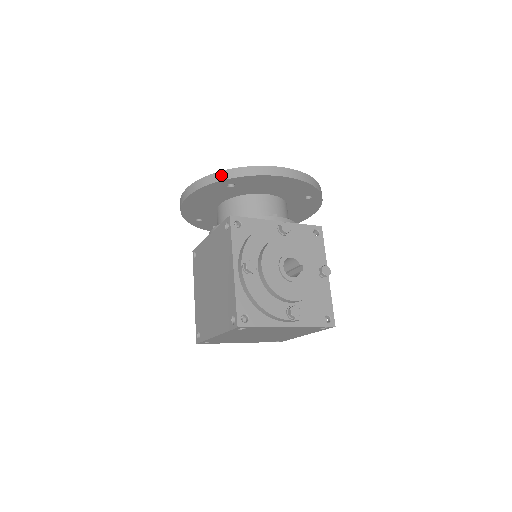
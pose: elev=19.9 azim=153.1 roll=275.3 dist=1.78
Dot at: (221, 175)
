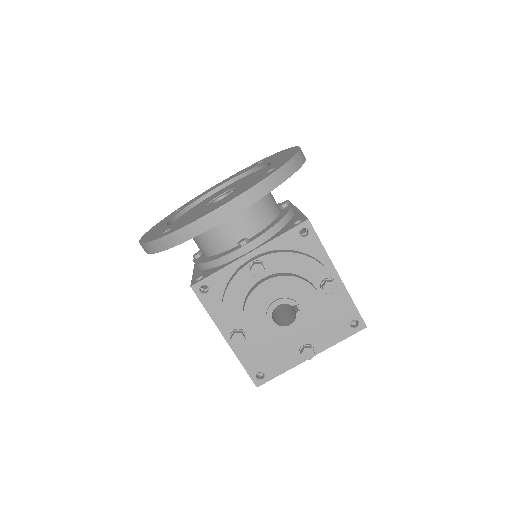
Dot at: (154, 246)
